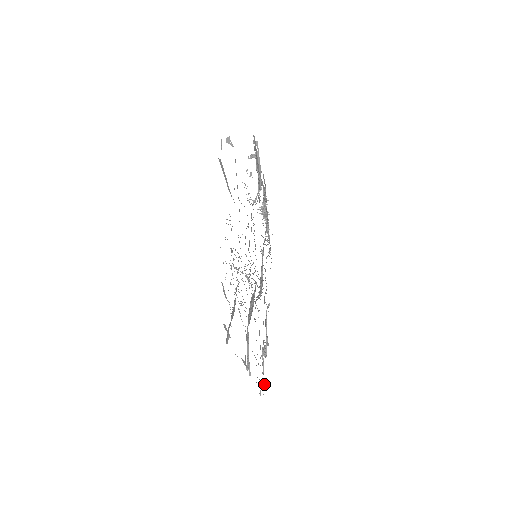
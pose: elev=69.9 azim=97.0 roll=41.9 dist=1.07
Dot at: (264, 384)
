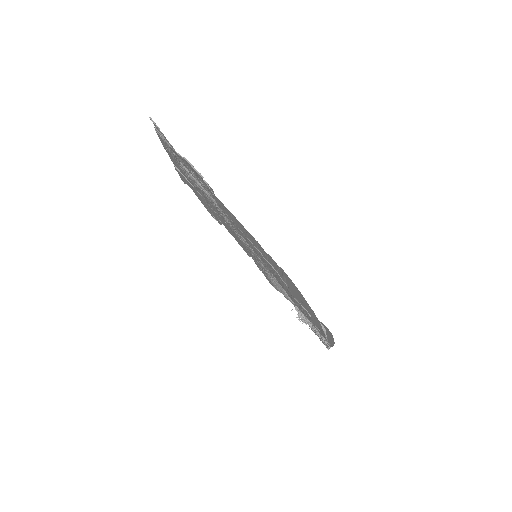
Dot at: (282, 272)
